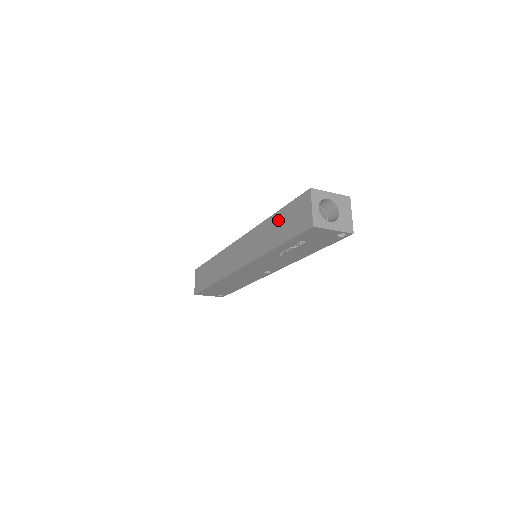
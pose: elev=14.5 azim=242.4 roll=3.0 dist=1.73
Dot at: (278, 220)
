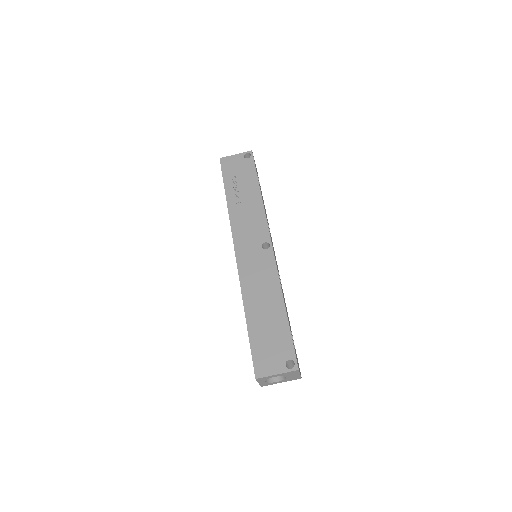
Dot at: occluded
